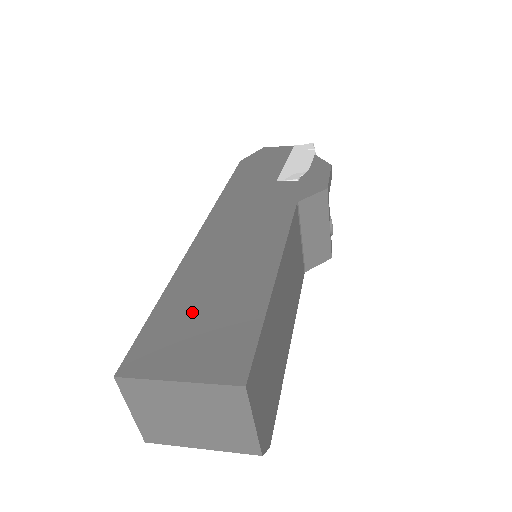
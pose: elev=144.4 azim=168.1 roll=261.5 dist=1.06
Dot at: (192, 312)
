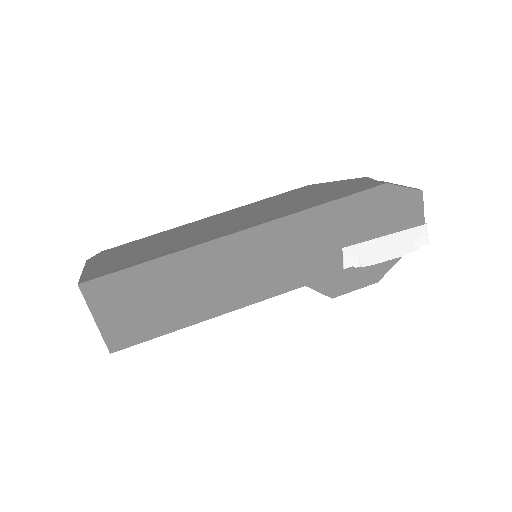
Dot at: (148, 292)
